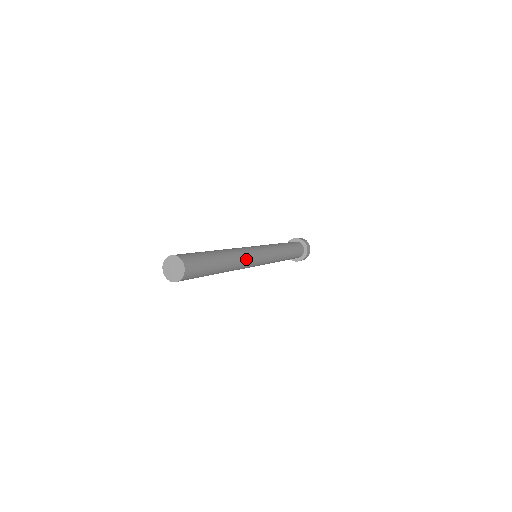
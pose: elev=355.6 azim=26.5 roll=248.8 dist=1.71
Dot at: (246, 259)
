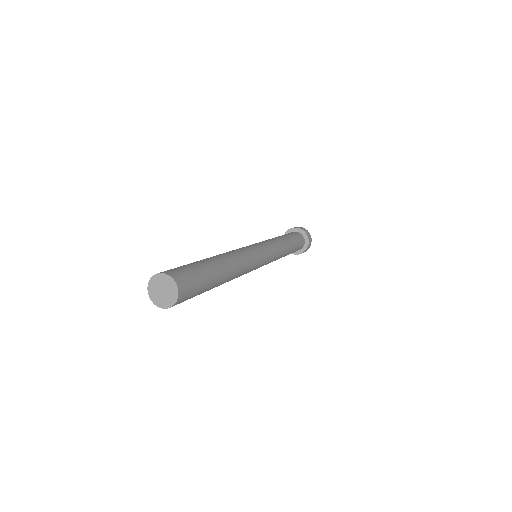
Dot at: (244, 254)
